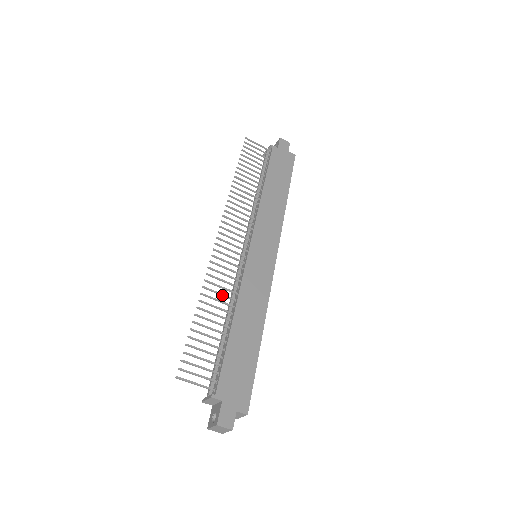
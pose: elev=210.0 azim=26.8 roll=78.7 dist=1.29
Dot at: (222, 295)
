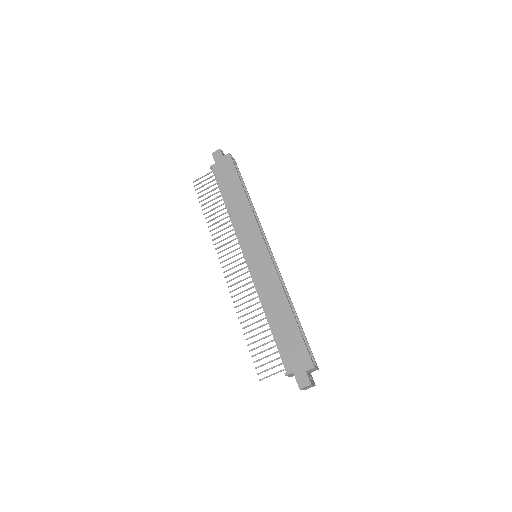
Dot at: (251, 306)
